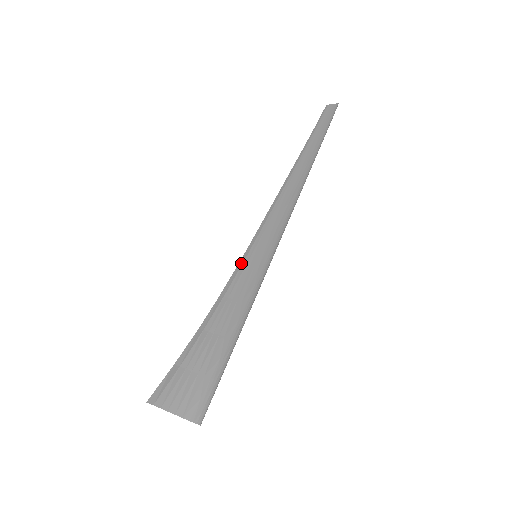
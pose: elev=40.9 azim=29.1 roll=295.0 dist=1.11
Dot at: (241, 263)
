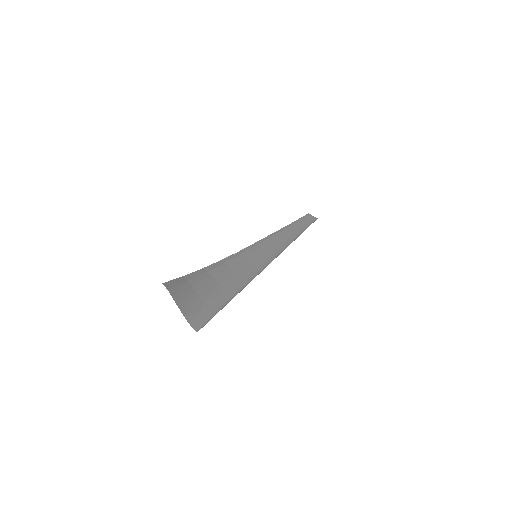
Dot at: (241, 253)
